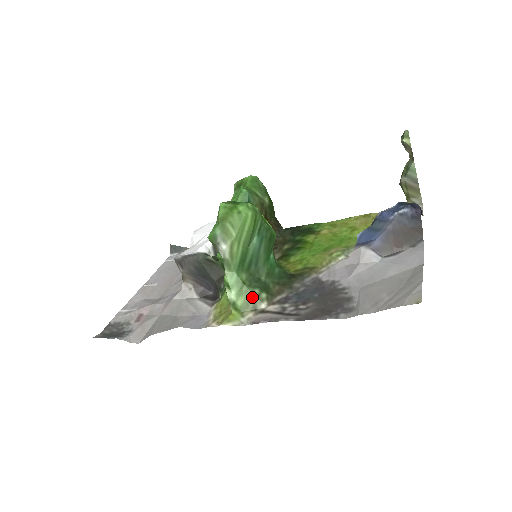
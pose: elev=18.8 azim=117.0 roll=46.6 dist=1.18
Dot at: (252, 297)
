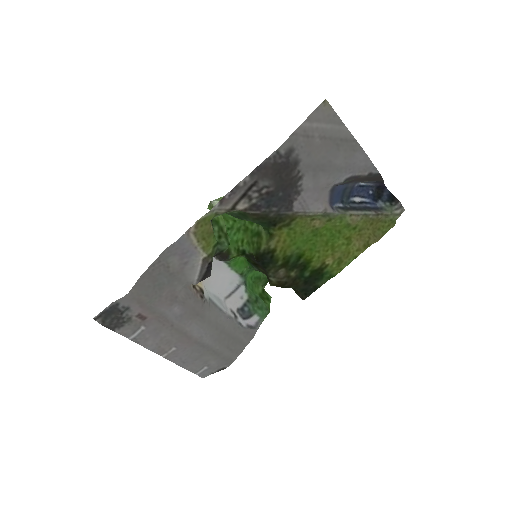
Dot at: (229, 212)
